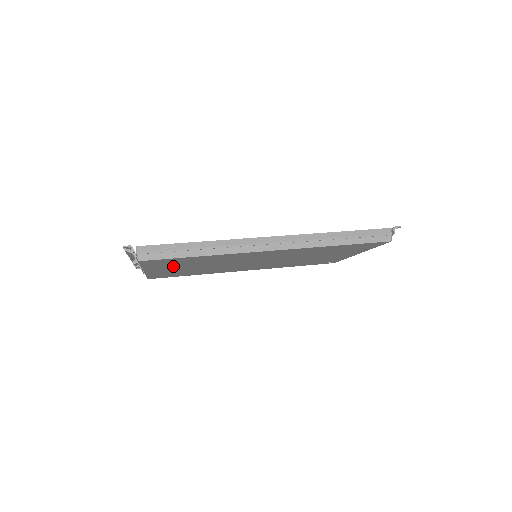
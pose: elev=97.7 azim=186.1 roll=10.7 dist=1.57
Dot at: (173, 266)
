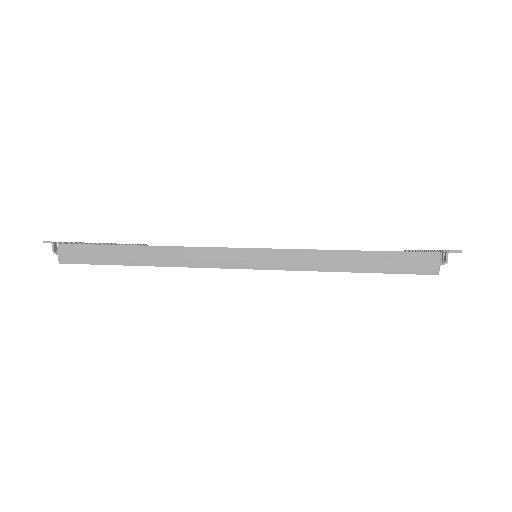
Dot at: occluded
